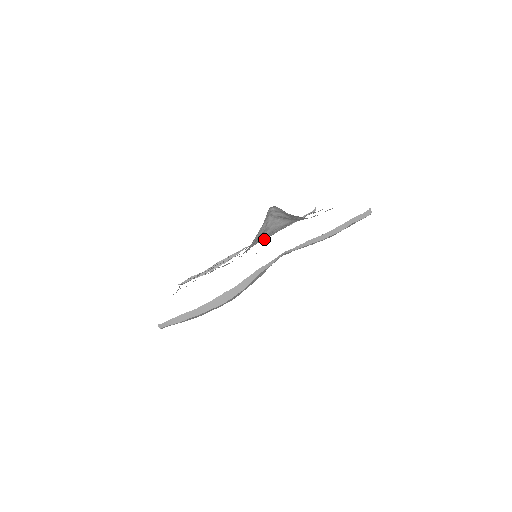
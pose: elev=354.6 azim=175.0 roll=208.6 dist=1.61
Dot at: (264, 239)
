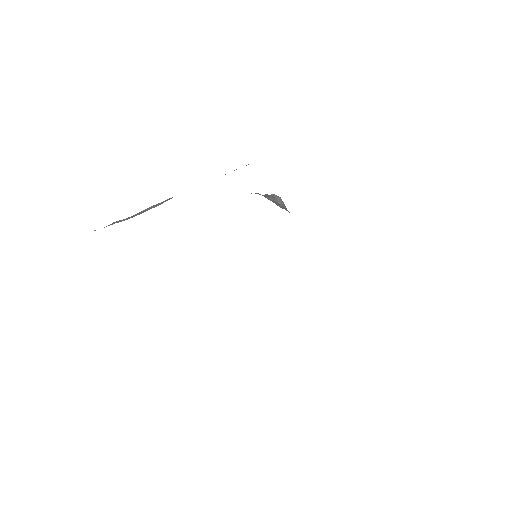
Dot at: occluded
